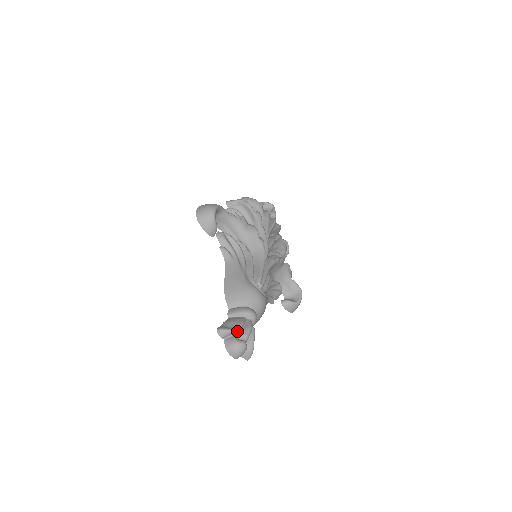
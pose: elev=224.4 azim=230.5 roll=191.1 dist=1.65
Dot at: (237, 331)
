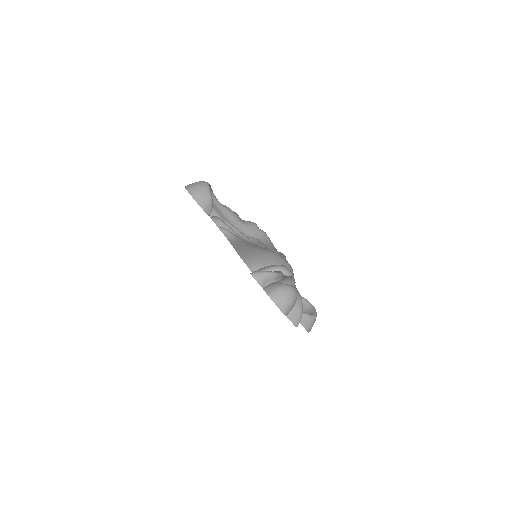
Dot at: (277, 278)
